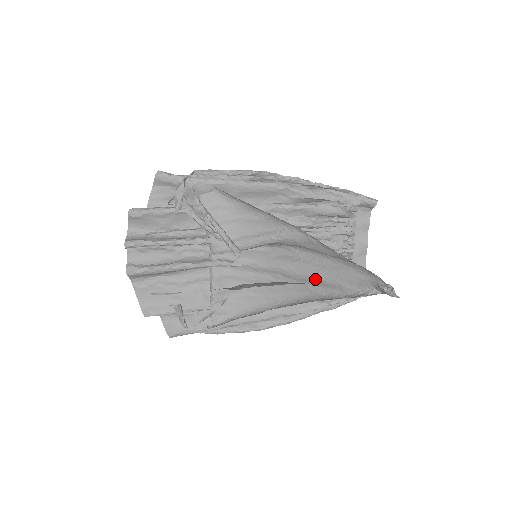
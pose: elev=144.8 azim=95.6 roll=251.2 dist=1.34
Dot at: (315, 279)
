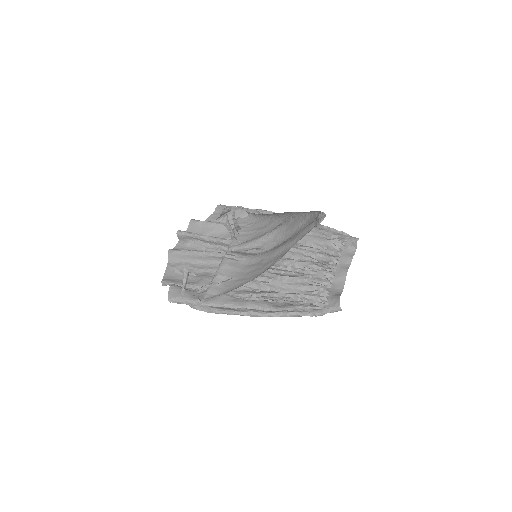
Dot at: (284, 246)
